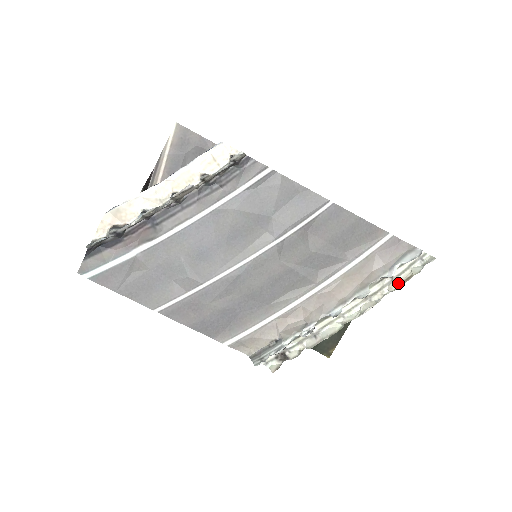
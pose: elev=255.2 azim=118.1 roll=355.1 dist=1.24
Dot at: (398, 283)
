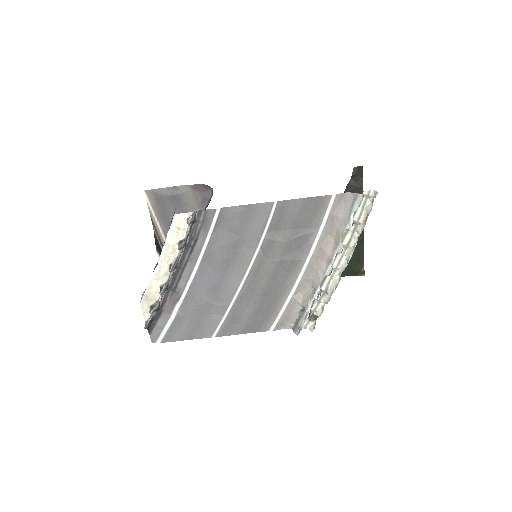
Dot at: (361, 225)
